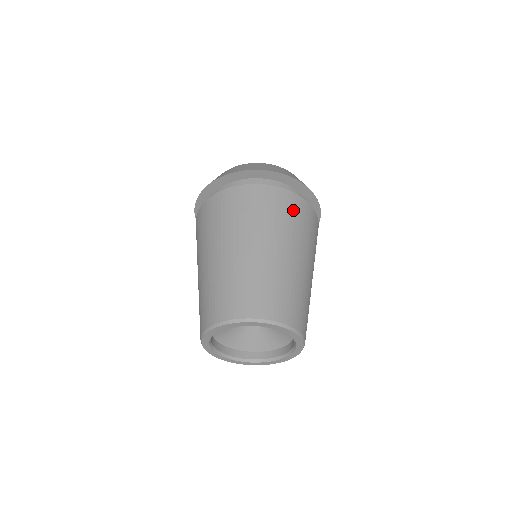
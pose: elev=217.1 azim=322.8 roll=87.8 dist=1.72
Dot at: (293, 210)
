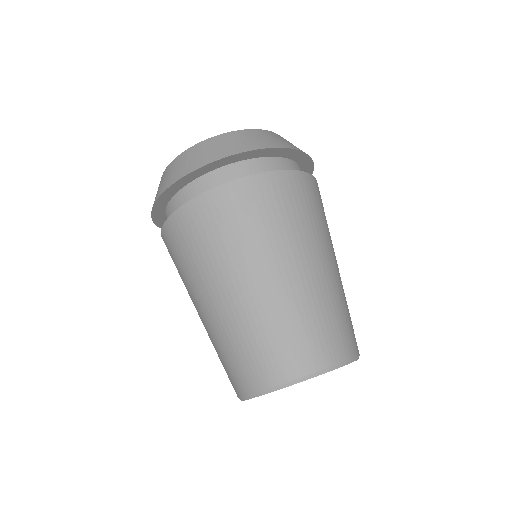
Dot at: (298, 197)
